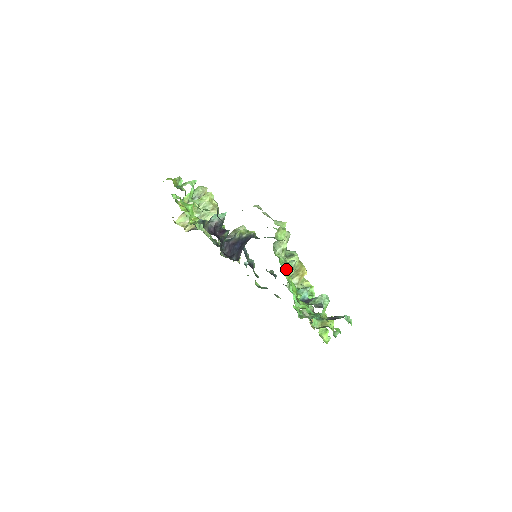
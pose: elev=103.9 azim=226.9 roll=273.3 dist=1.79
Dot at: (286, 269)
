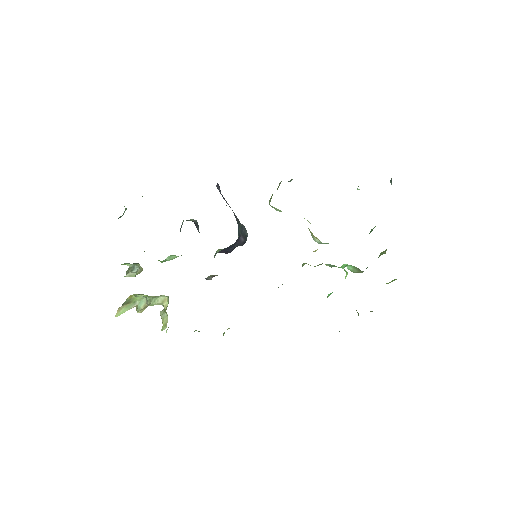
Dot at: occluded
